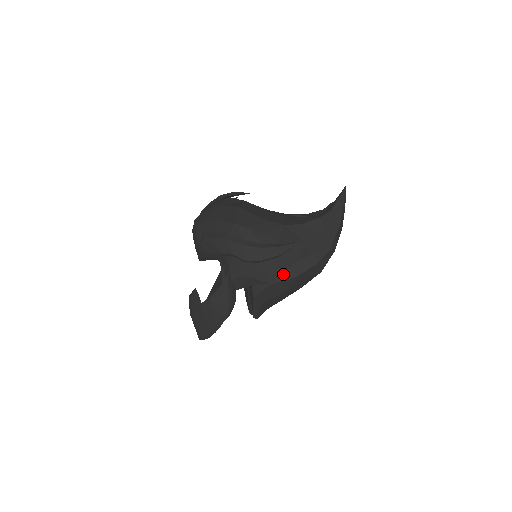
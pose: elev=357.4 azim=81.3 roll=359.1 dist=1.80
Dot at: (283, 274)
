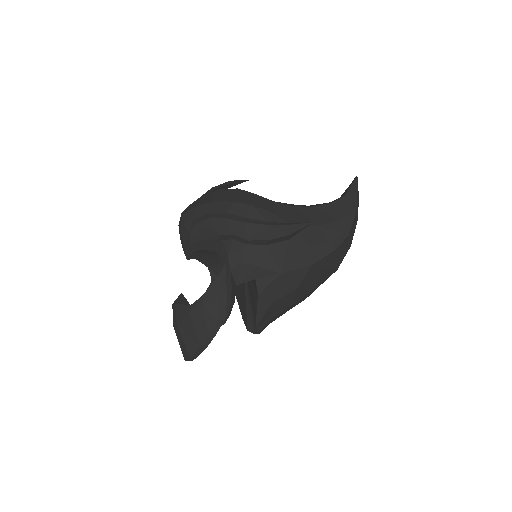
Dot at: (295, 262)
